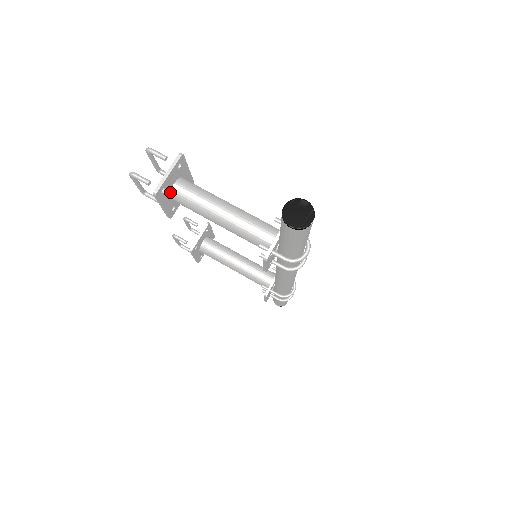
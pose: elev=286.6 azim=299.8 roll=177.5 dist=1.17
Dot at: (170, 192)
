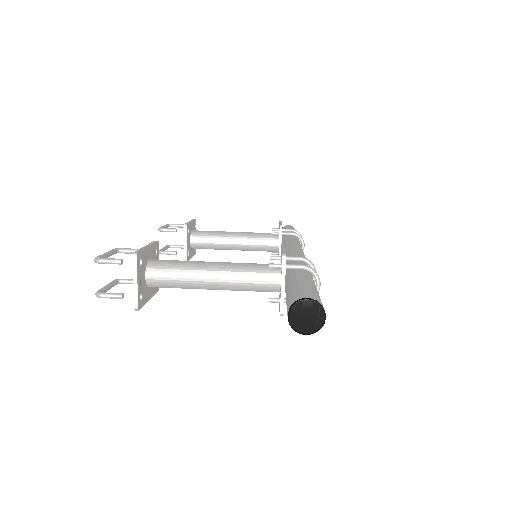
Dot at: (146, 285)
